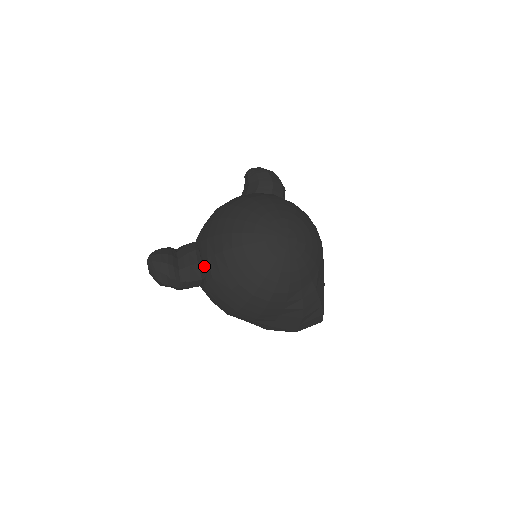
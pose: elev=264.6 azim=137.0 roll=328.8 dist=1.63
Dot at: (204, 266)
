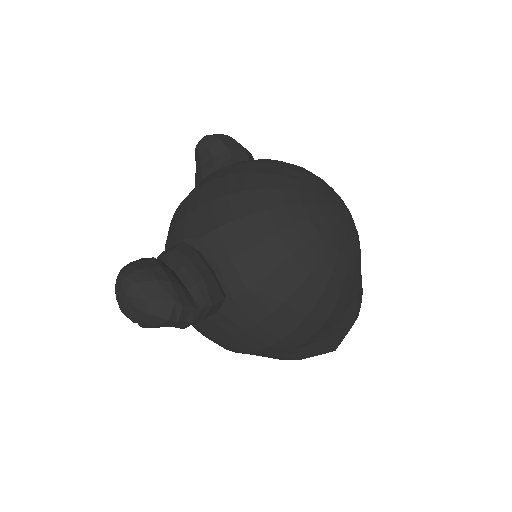
Dot at: (223, 275)
